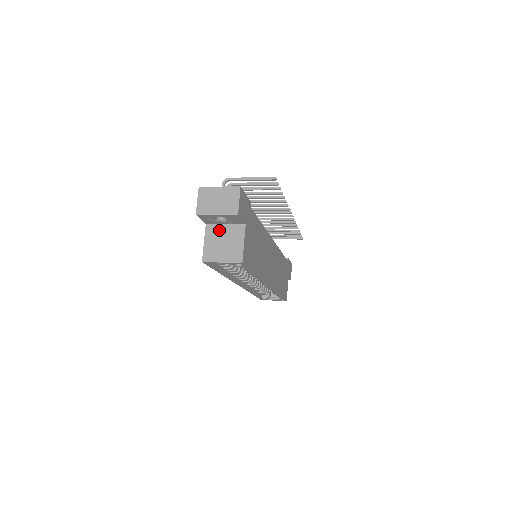
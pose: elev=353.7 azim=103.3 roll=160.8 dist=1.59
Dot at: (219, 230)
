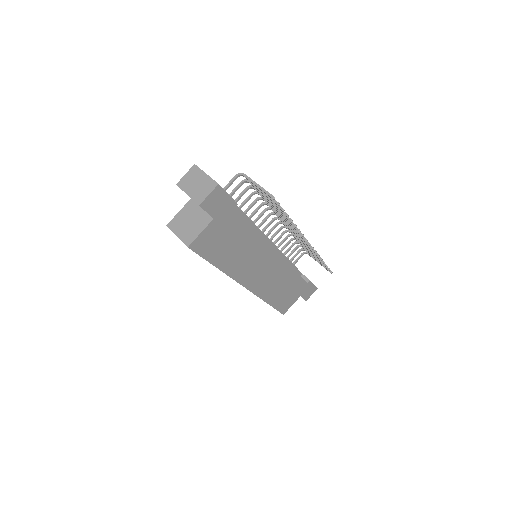
Dot at: (195, 209)
